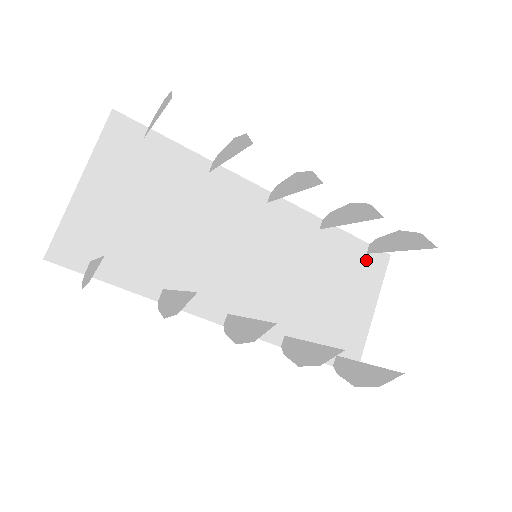
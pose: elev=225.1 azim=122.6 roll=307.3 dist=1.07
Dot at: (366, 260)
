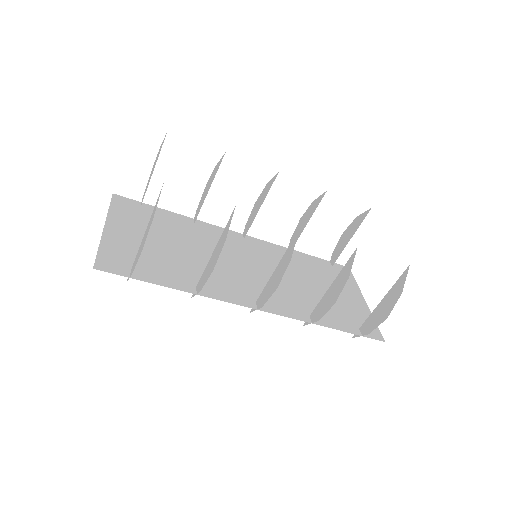
Dot at: (335, 270)
